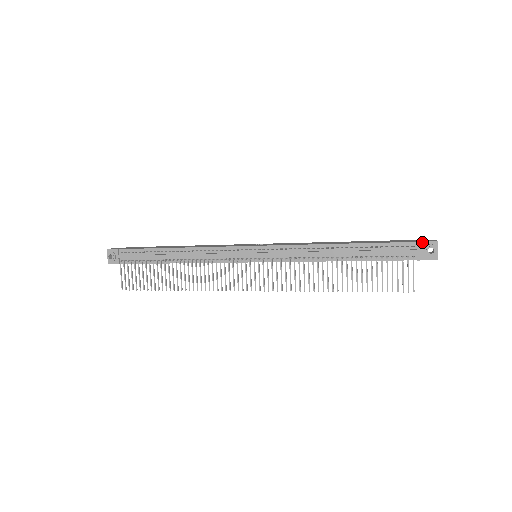
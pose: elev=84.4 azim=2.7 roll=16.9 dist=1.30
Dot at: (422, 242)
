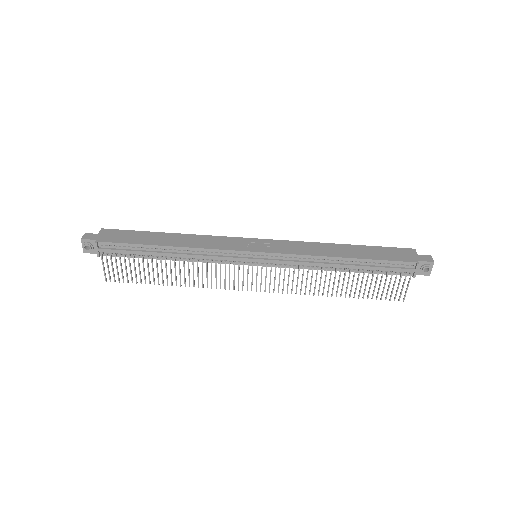
Dot at: (420, 262)
